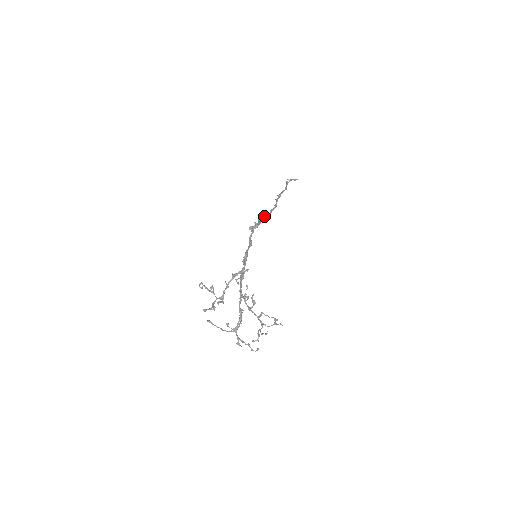
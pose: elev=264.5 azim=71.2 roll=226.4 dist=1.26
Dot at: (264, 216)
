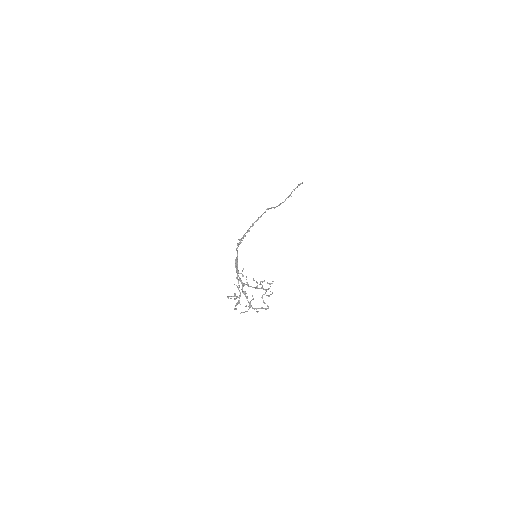
Dot at: (247, 231)
